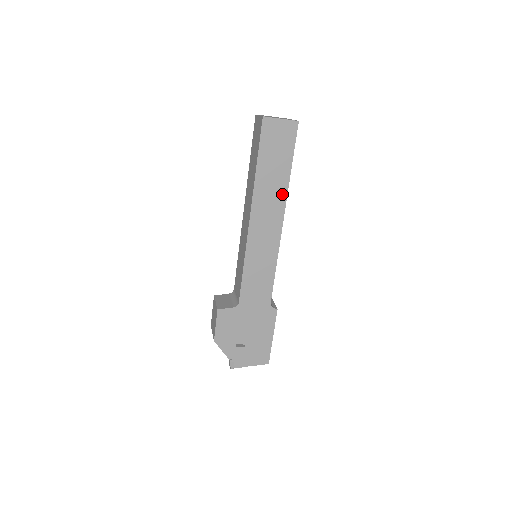
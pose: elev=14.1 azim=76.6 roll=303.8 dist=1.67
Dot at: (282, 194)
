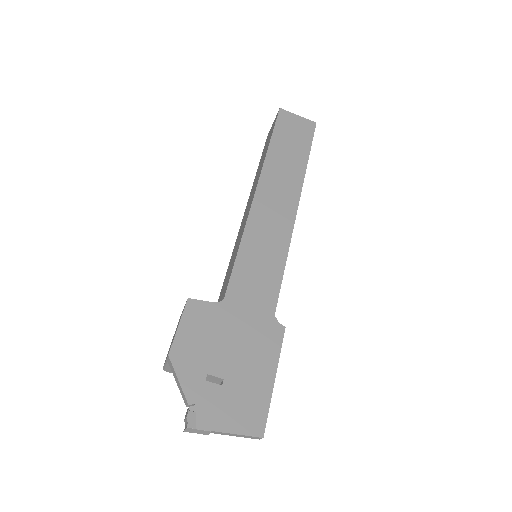
Dot at: (297, 178)
